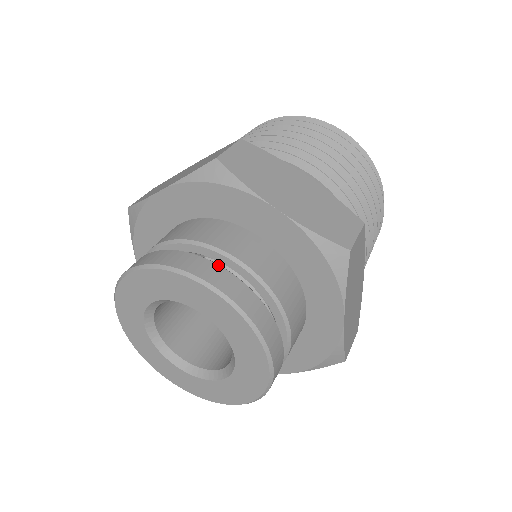
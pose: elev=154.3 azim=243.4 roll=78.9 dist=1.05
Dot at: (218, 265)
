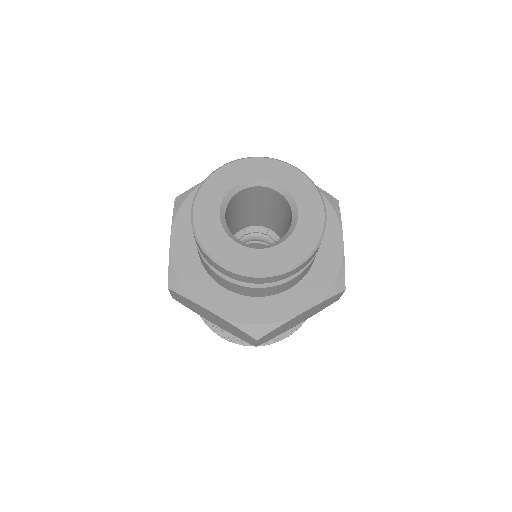
Dot at: occluded
